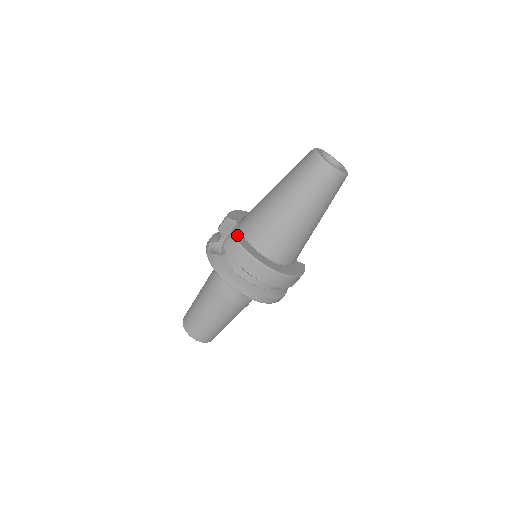
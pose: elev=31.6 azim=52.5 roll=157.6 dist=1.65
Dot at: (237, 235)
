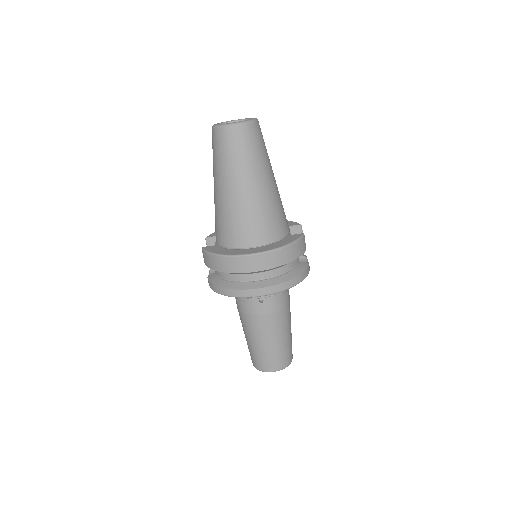
Dot at: occluded
